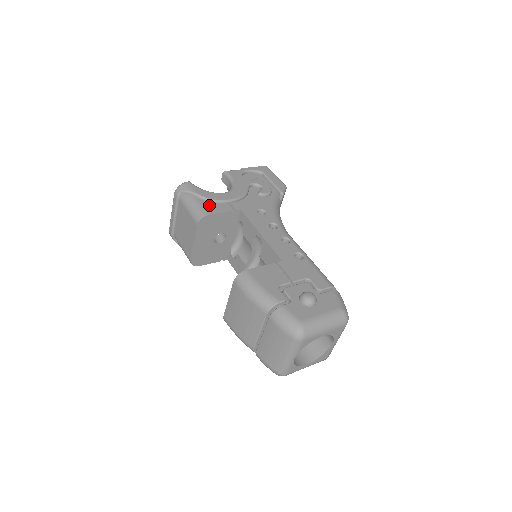
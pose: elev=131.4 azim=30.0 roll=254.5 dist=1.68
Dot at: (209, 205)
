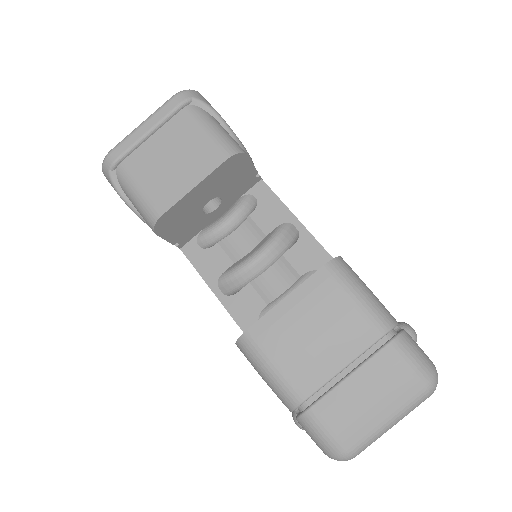
Dot at: occluded
